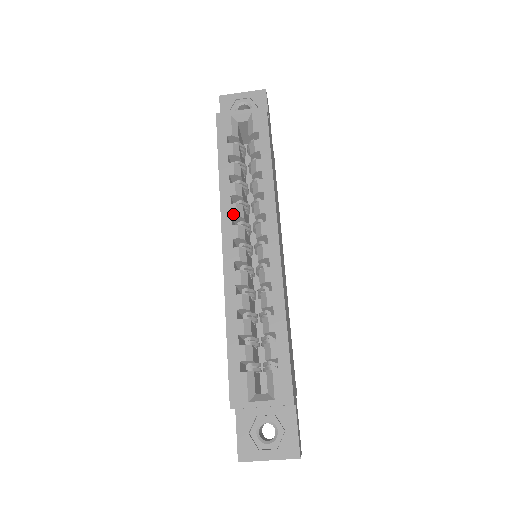
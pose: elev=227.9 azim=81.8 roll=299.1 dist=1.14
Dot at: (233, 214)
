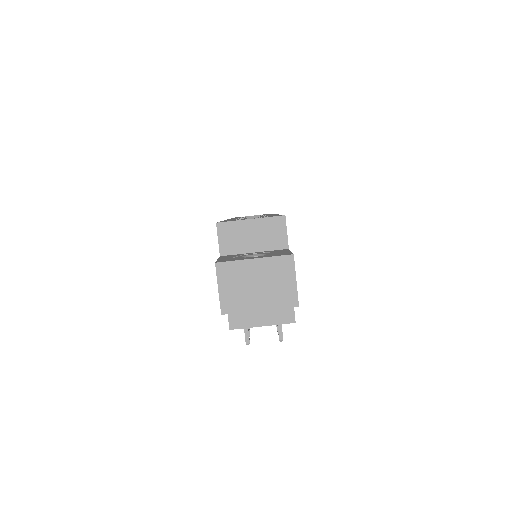
Dot at: occluded
